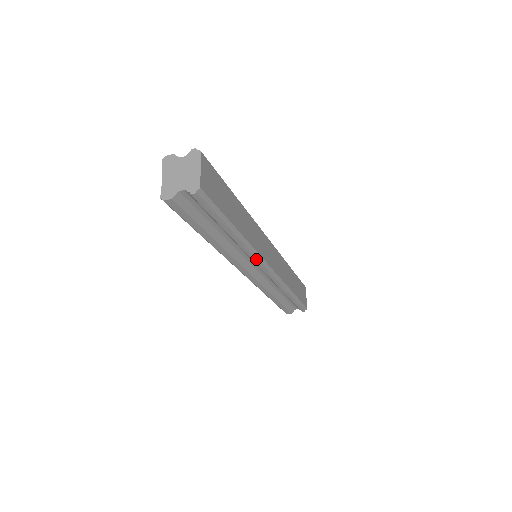
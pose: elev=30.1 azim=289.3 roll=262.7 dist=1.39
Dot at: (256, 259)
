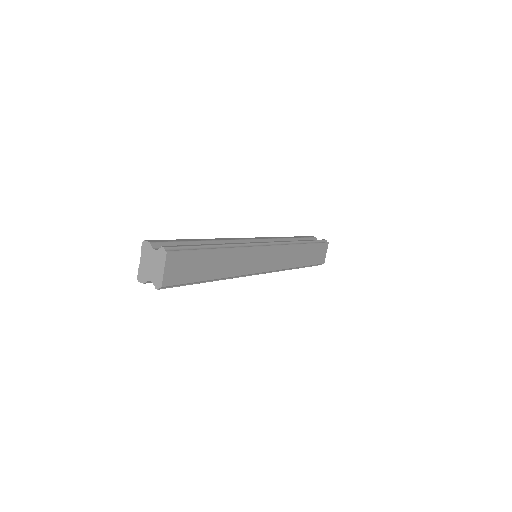
Dot at: (244, 276)
